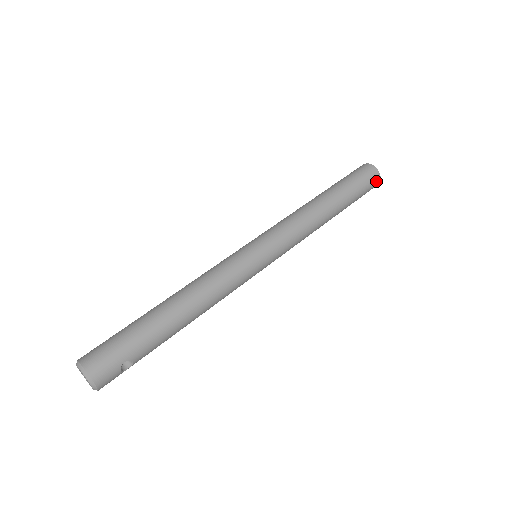
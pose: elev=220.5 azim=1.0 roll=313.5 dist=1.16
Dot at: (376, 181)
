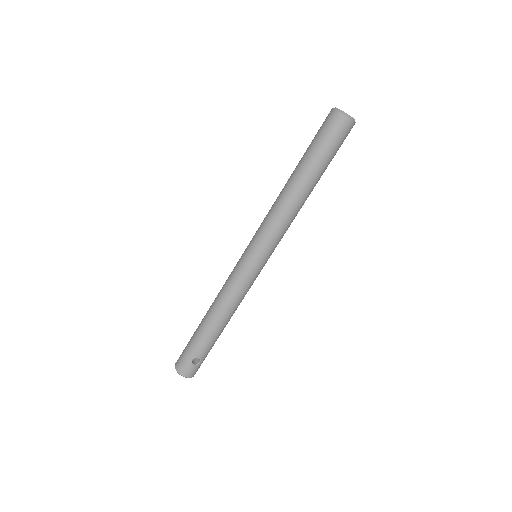
Dot at: (343, 124)
